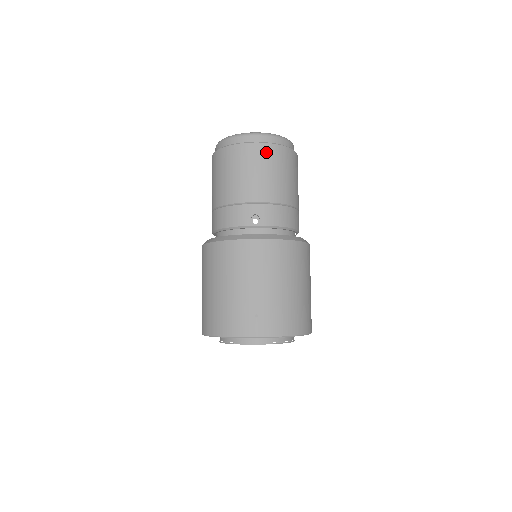
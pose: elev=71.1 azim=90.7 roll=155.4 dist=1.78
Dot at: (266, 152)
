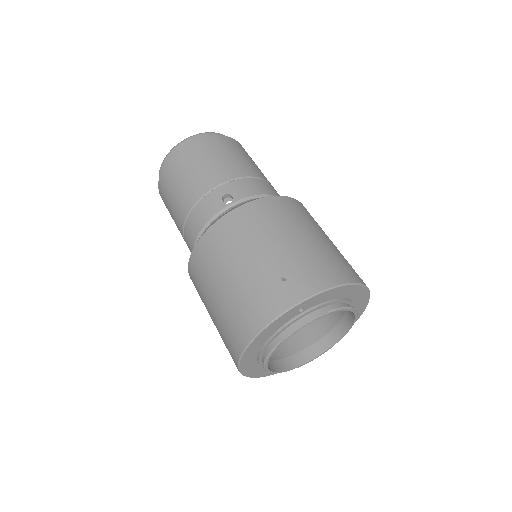
Dot at: (206, 143)
